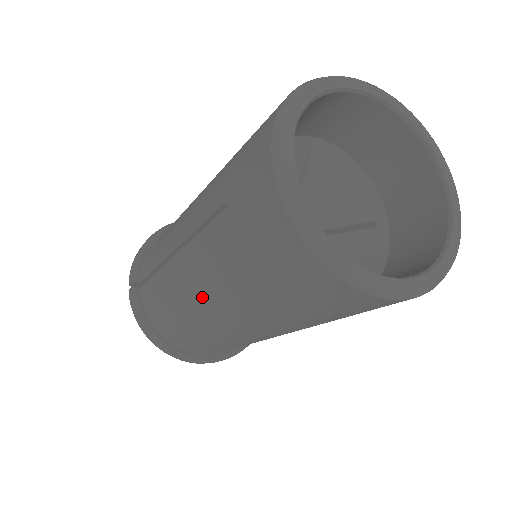
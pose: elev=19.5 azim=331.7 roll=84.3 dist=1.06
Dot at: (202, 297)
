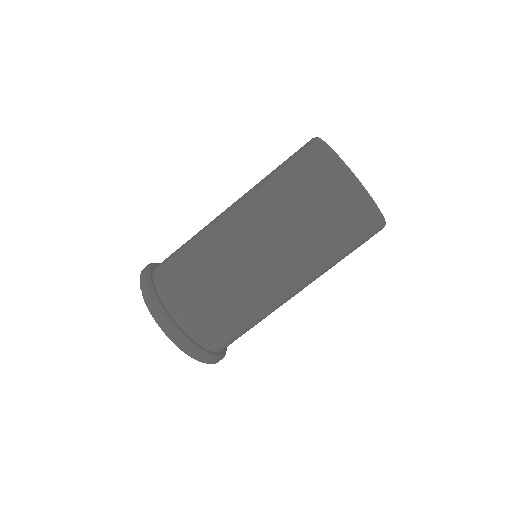
Dot at: (252, 247)
